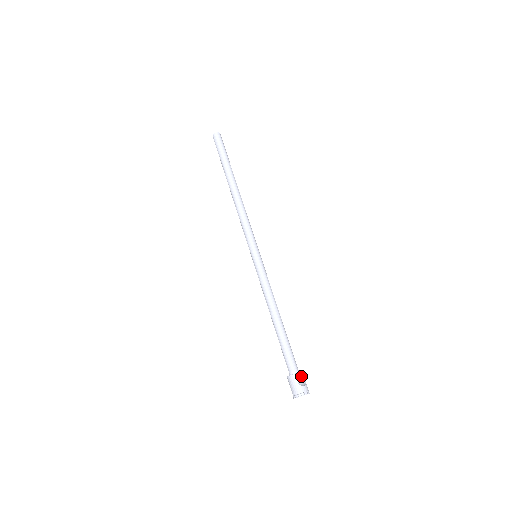
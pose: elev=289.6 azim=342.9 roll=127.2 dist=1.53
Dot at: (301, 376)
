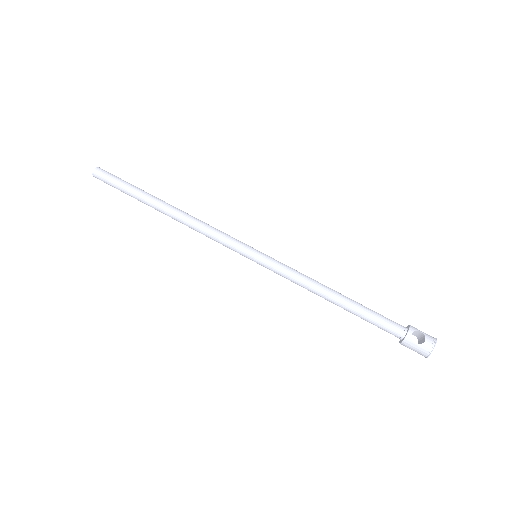
Dot at: (413, 332)
